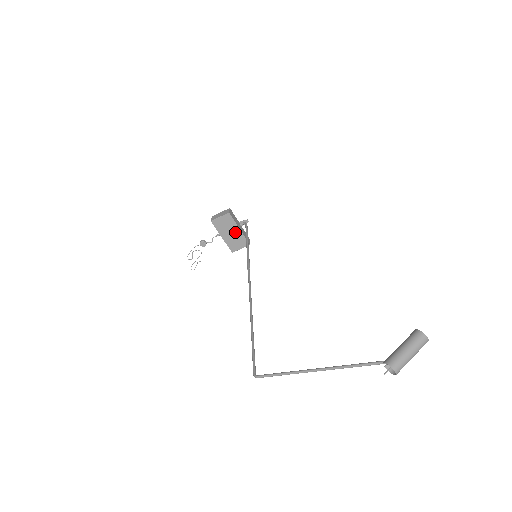
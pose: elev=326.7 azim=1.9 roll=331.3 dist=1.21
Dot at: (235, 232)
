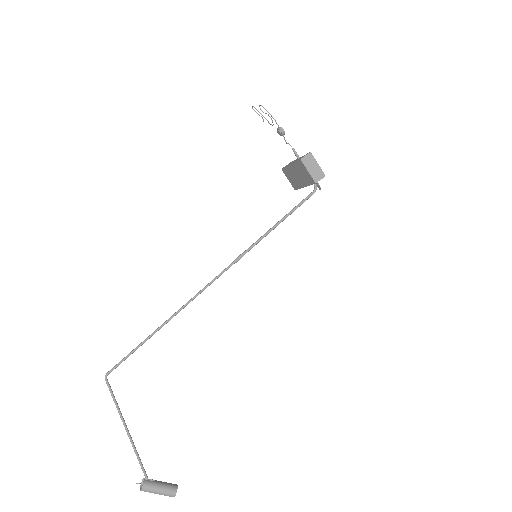
Dot at: (300, 181)
